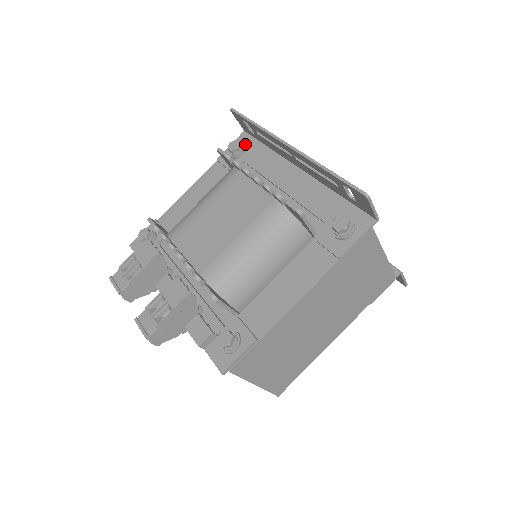
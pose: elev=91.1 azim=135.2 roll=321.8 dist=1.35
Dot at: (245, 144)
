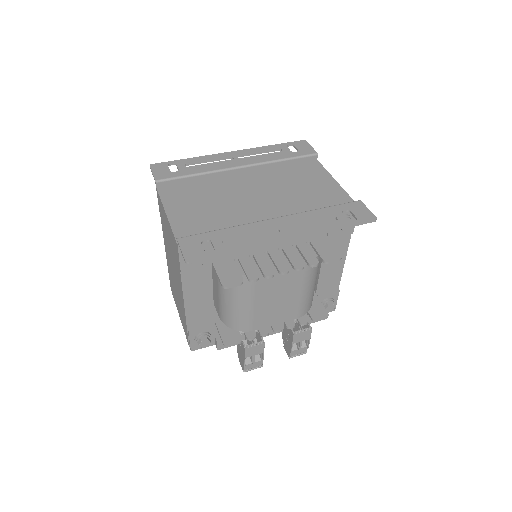
Dot at: occluded
